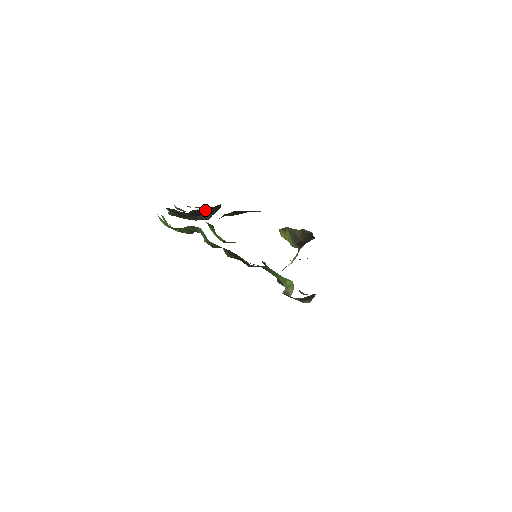
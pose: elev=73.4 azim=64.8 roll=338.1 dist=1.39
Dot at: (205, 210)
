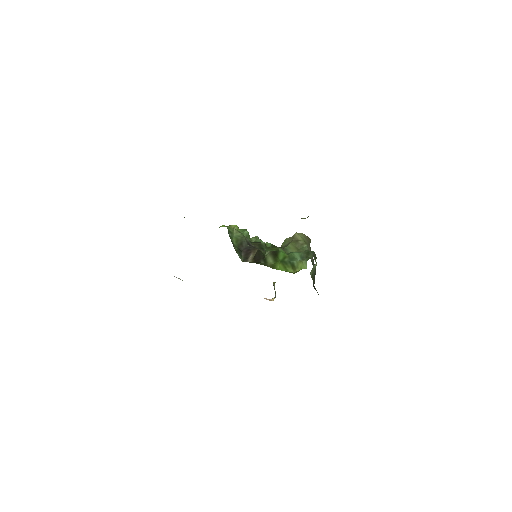
Dot at: occluded
